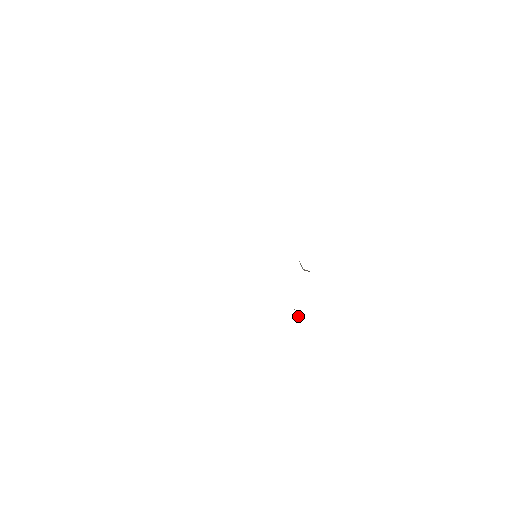
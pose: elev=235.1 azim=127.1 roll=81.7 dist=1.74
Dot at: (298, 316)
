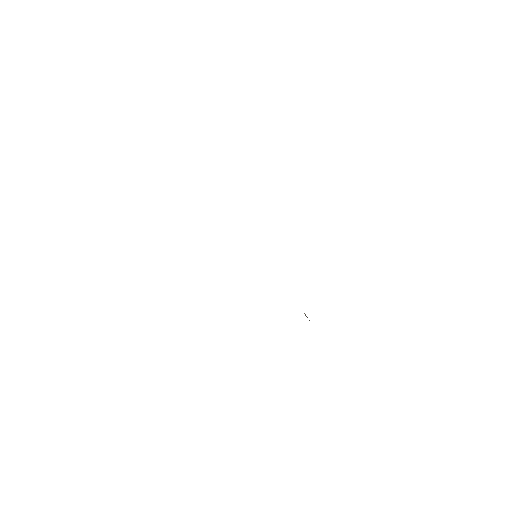
Dot at: occluded
